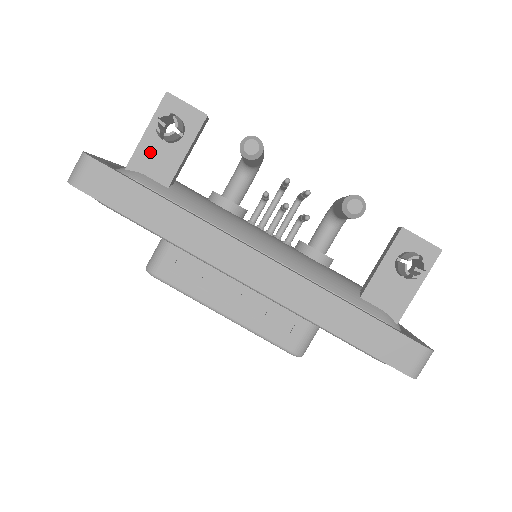
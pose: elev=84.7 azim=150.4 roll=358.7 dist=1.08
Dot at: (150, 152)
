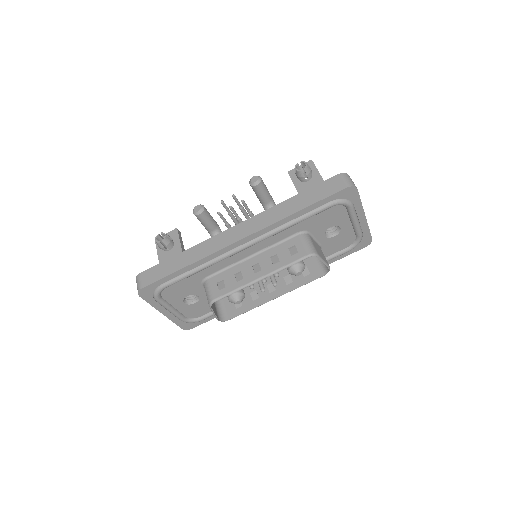
Dot at: occluded
